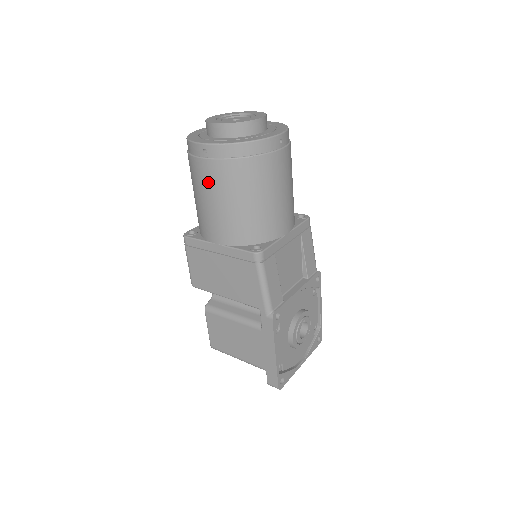
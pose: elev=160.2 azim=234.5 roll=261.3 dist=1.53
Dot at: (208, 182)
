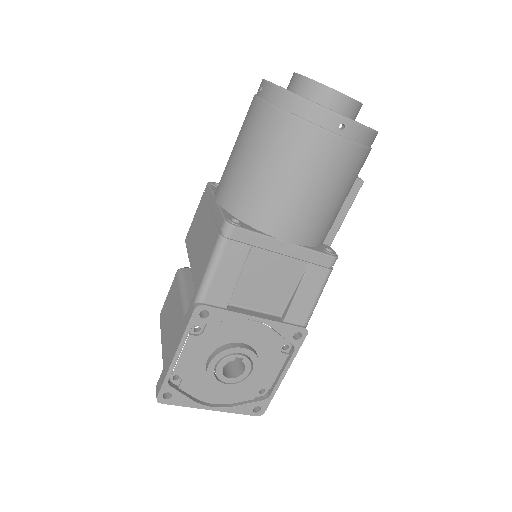
Dot at: (245, 124)
